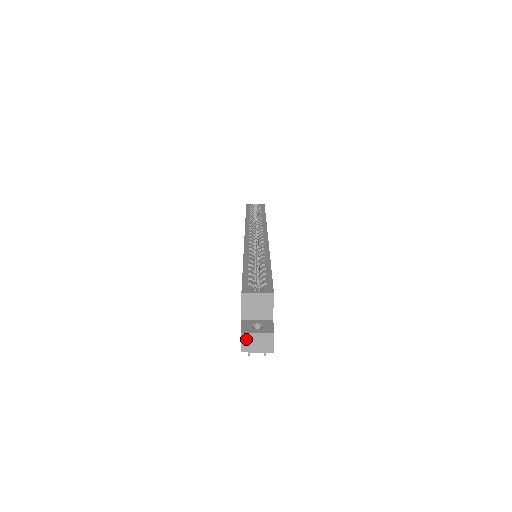
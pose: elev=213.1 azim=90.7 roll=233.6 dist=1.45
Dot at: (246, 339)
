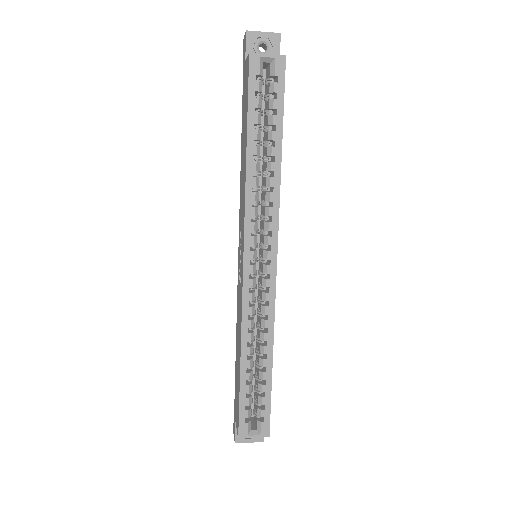
Dot at: (239, 439)
